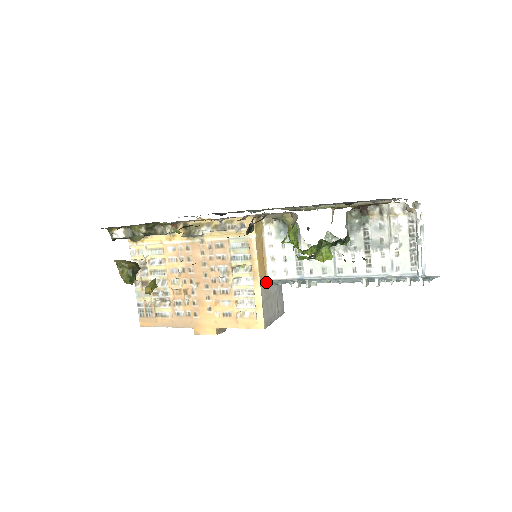
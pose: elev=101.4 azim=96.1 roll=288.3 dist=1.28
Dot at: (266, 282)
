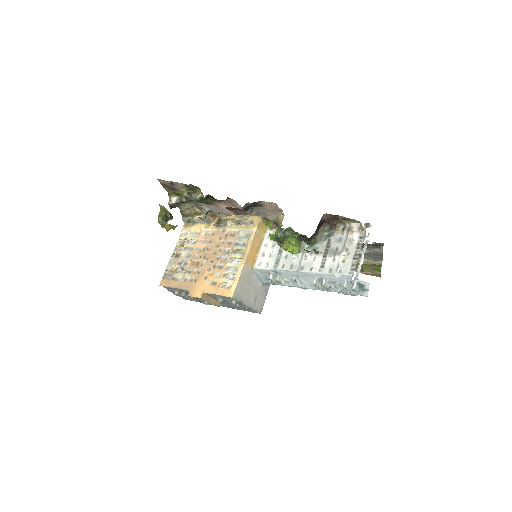
Dot at: (251, 270)
